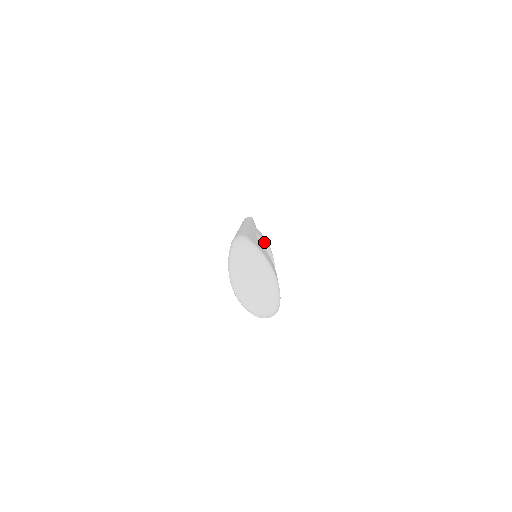
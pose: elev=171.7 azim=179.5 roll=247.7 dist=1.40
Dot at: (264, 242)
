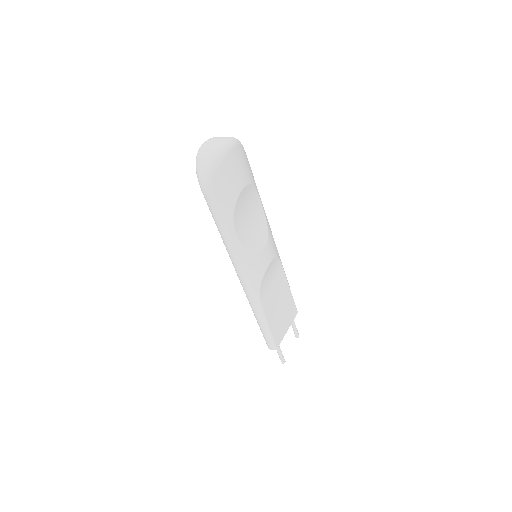
Dot at: (266, 234)
